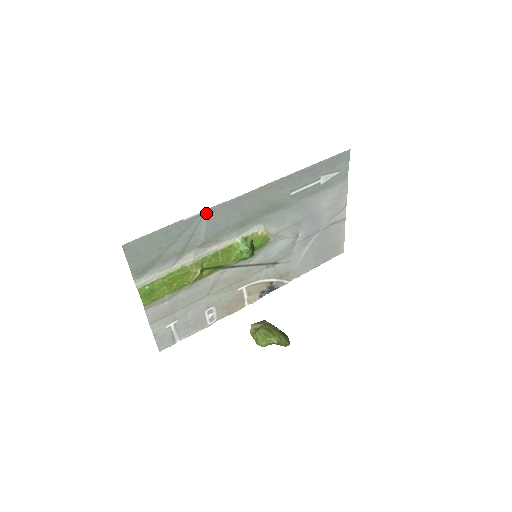
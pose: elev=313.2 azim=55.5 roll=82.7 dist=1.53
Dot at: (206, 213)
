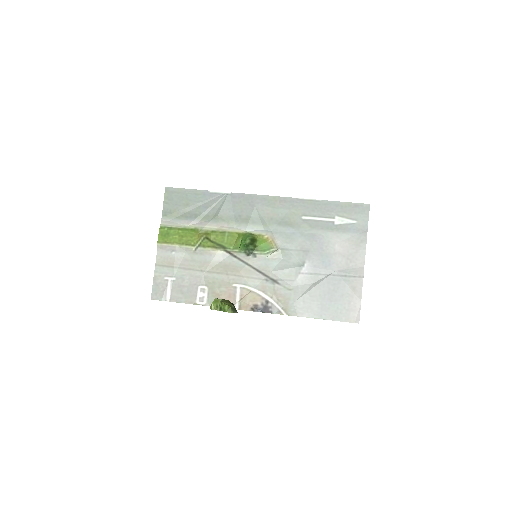
Dot at: (227, 195)
